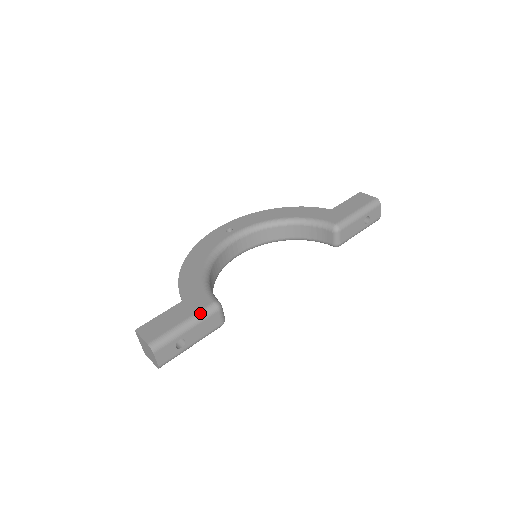
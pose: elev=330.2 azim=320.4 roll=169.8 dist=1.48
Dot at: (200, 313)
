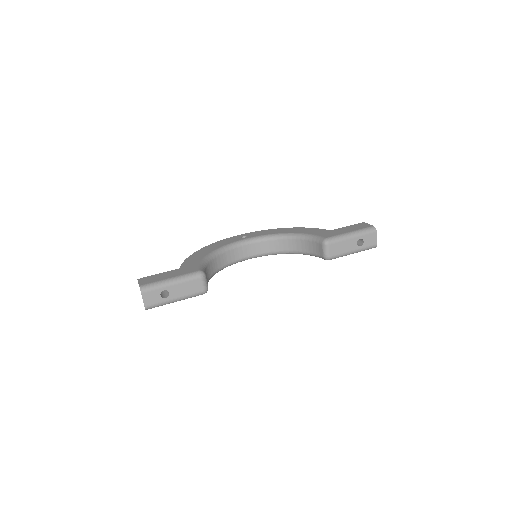
Dot at: (185, 275)
